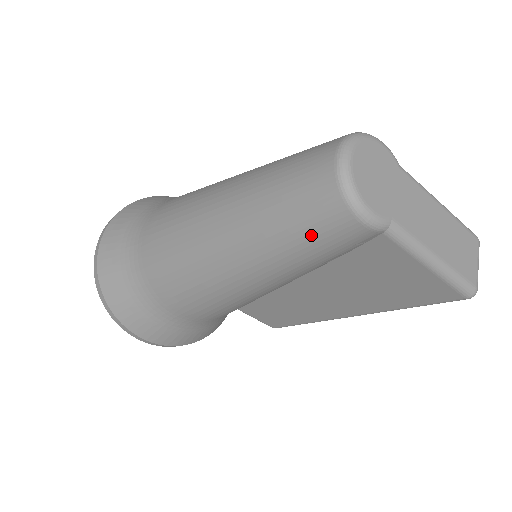
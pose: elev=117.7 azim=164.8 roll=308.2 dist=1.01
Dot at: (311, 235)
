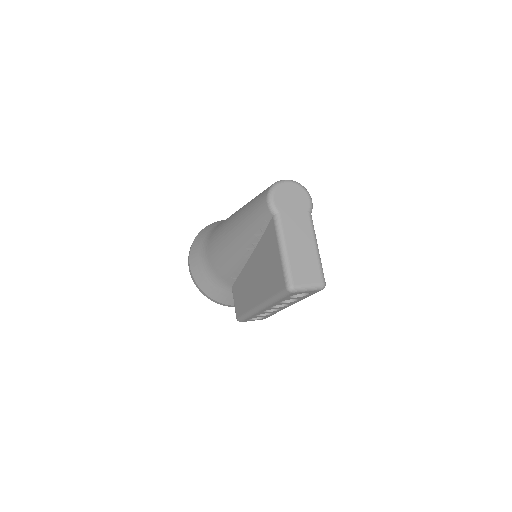
Dot at: (255, 206)
